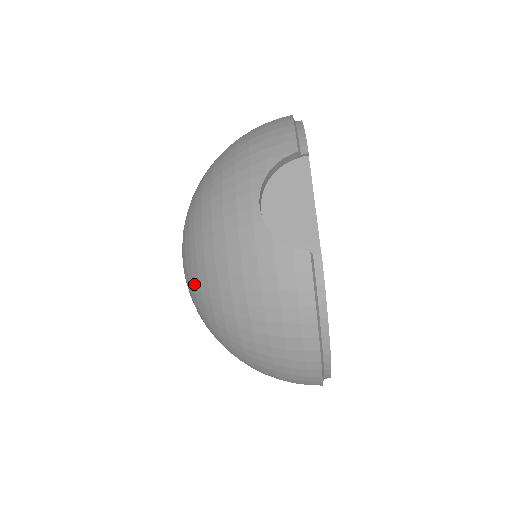
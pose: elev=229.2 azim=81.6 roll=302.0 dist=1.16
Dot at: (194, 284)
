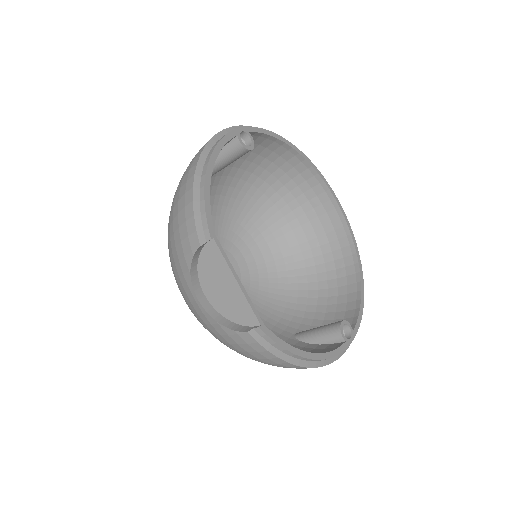
Dot at: occluded
